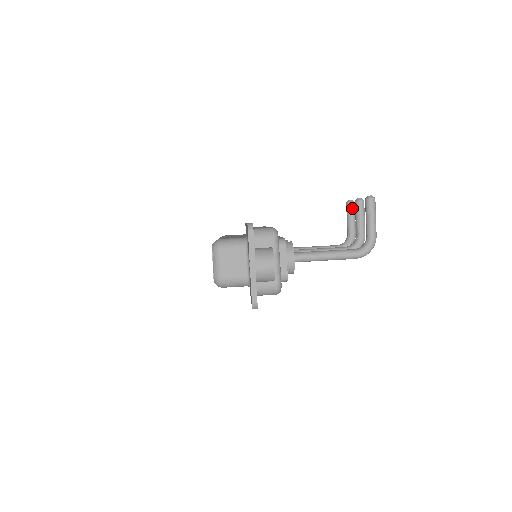
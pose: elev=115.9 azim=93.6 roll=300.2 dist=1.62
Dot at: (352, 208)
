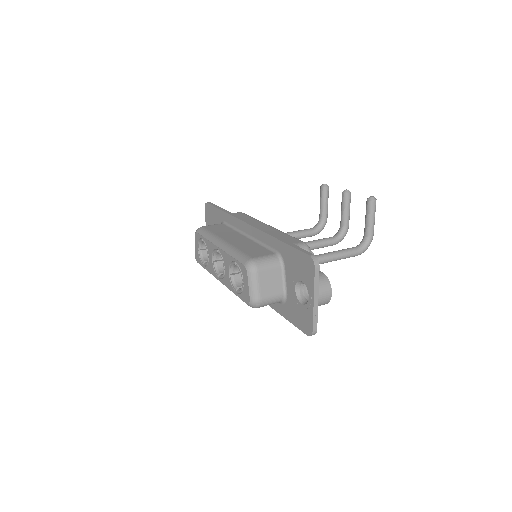
Dot at: (327, 193)
